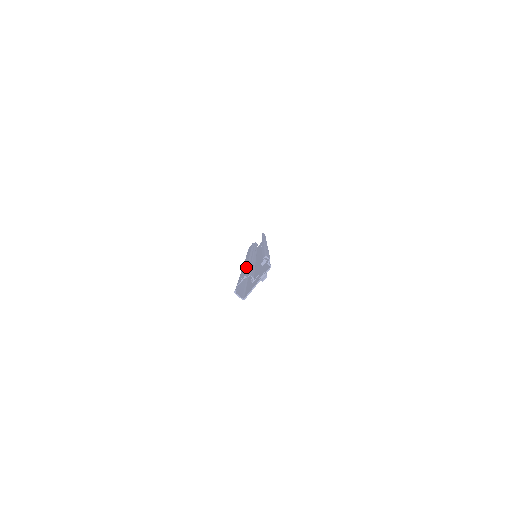
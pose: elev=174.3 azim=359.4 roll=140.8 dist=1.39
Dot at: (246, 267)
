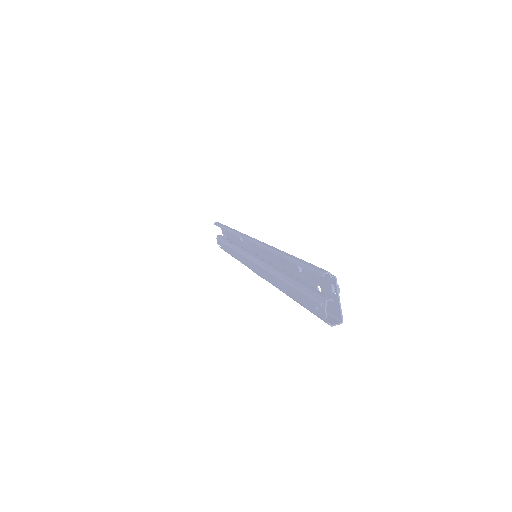
Dot at: (291, 287)
